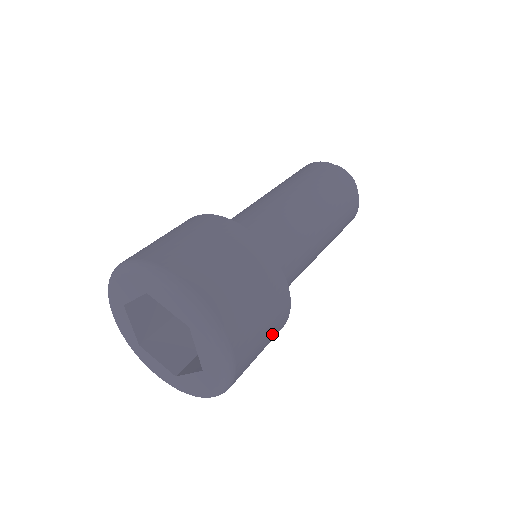
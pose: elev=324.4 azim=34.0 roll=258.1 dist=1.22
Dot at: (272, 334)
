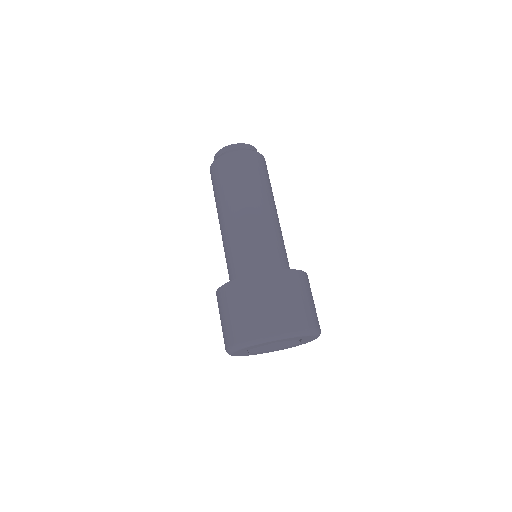
Dot at: occluded
